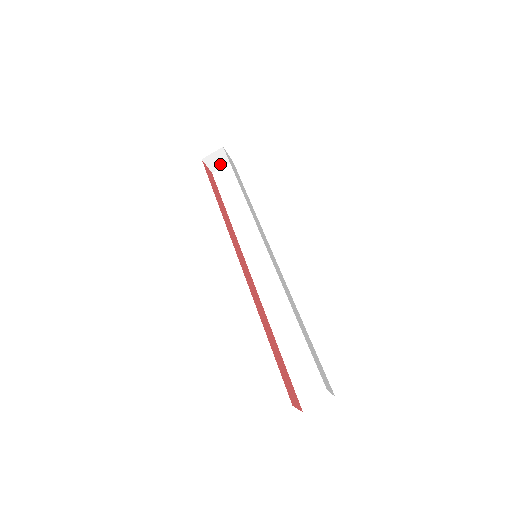
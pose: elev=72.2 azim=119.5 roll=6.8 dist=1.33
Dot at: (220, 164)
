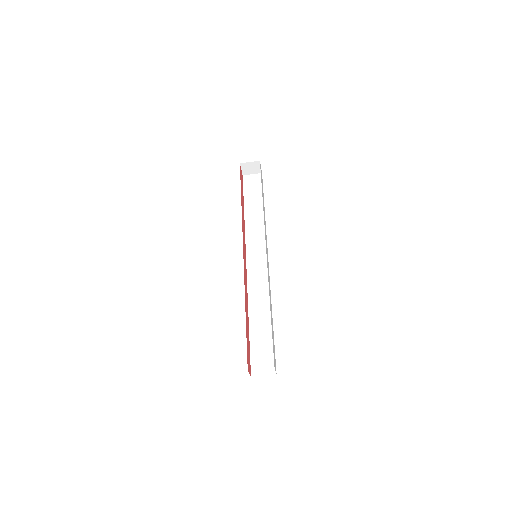
Dot at: (252, 171)
